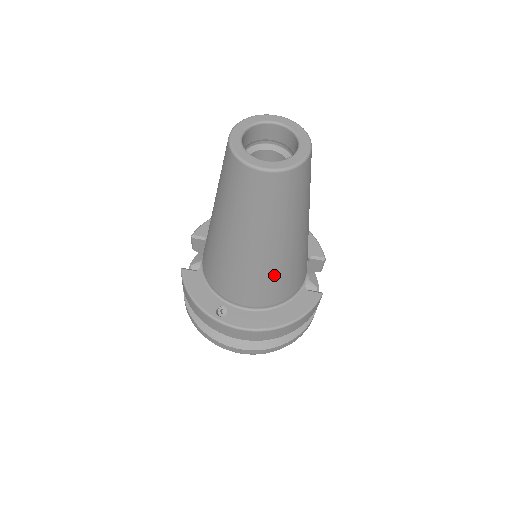
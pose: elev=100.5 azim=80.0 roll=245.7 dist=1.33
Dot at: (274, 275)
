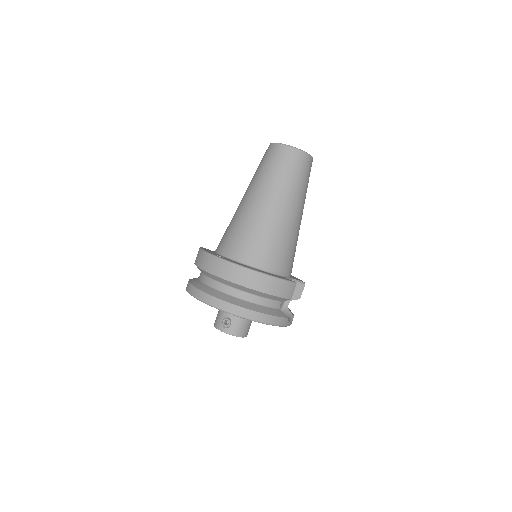
Dot at: (267, 231)
